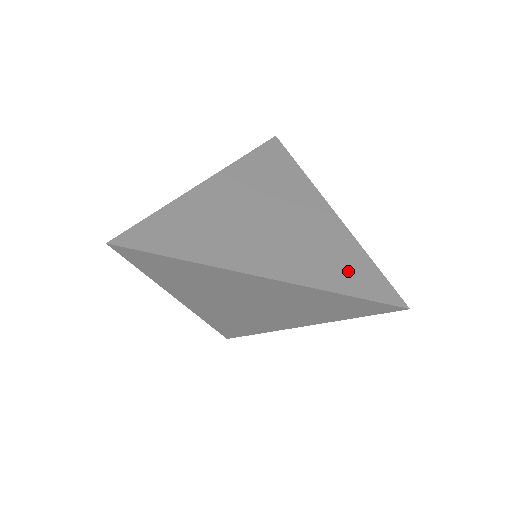
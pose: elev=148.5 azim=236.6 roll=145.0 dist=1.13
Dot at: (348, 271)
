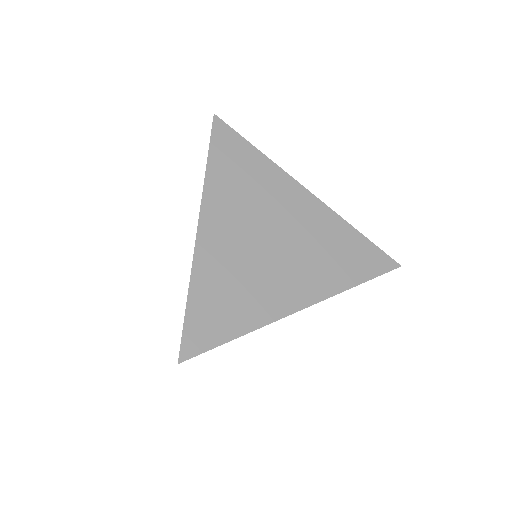
Dot at: (351, 258)
